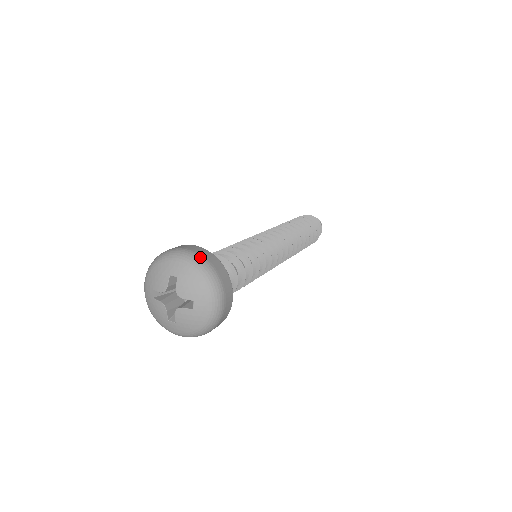
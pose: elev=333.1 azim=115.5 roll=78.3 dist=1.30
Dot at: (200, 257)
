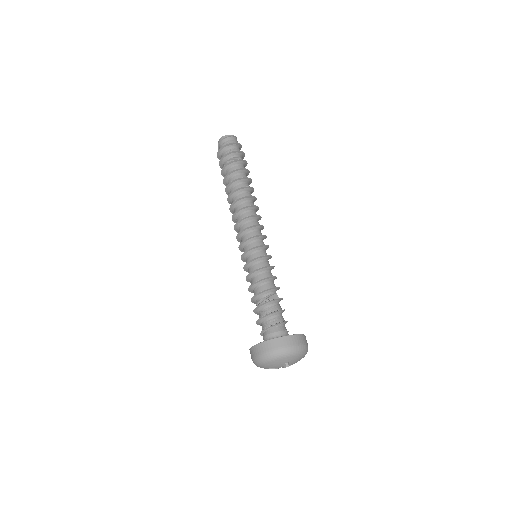
Dot at: (298, 347)
